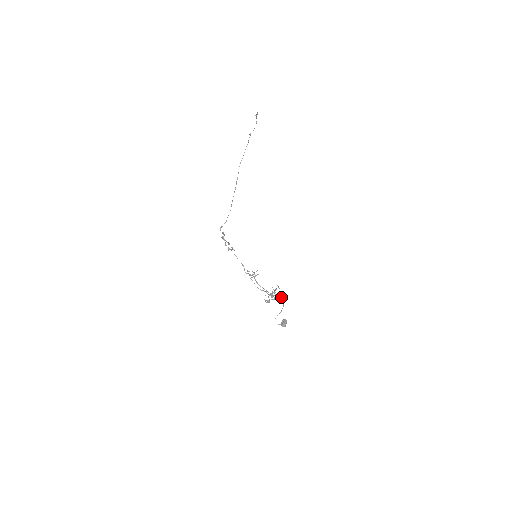
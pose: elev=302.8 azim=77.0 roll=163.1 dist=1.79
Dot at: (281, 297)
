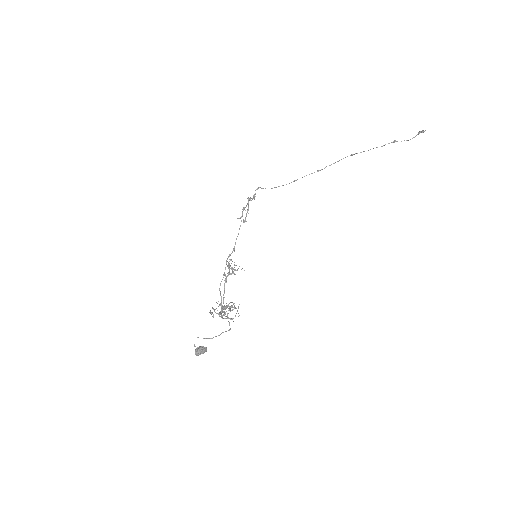
Dot at: occluded
